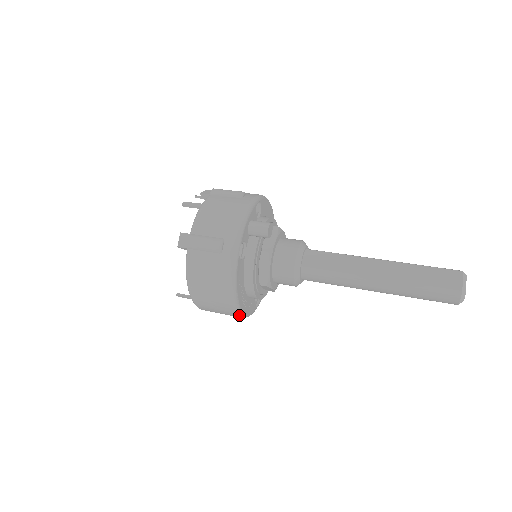
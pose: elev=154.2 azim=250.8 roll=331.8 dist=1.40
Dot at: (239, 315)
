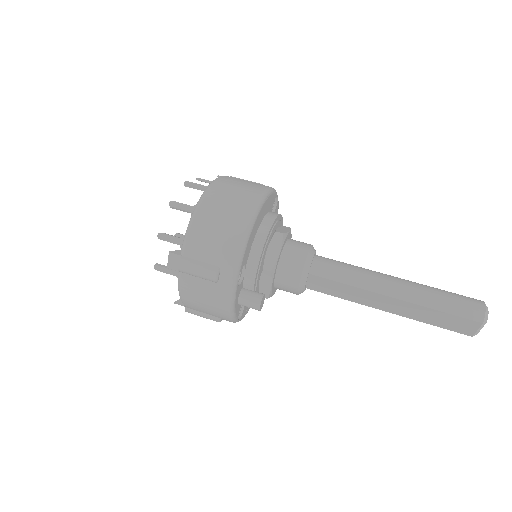
Dot at: occluded
